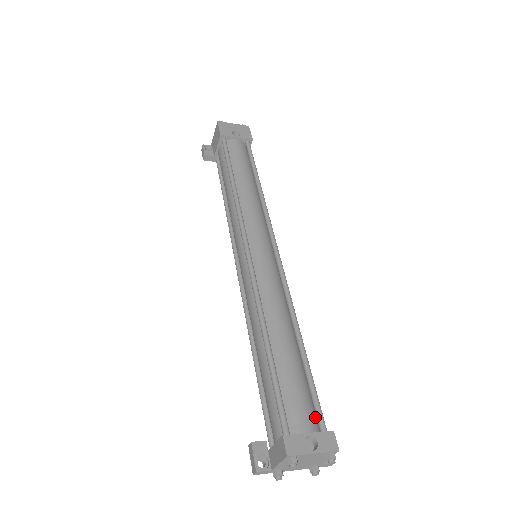
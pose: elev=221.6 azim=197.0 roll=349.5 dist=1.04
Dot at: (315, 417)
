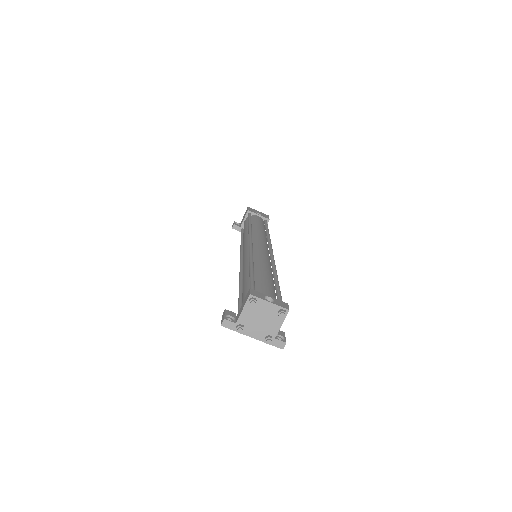
Dot at: occluded
